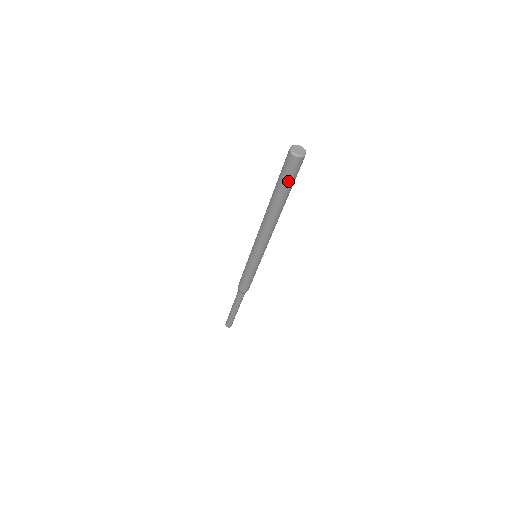
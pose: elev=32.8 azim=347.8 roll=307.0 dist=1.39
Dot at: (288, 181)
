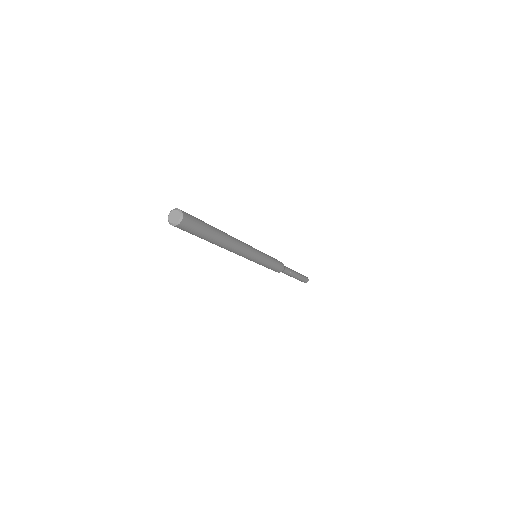
Dot at: (190, 233)
